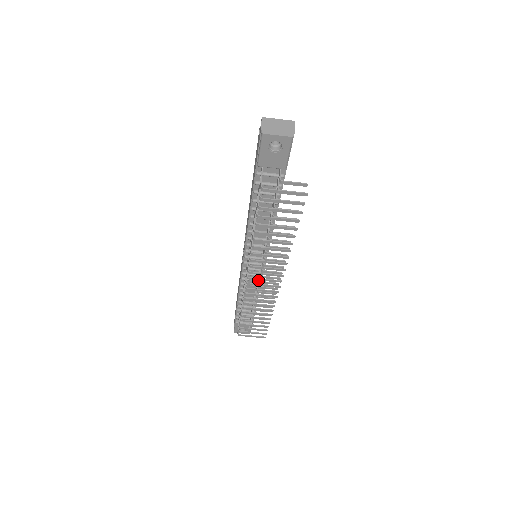
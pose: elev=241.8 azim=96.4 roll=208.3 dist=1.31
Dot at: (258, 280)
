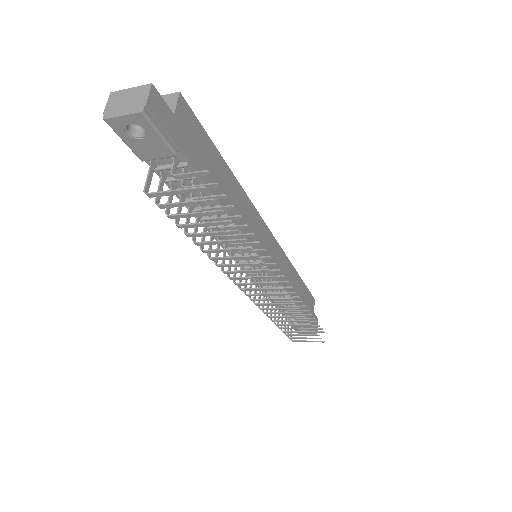
Dot at: occluded
